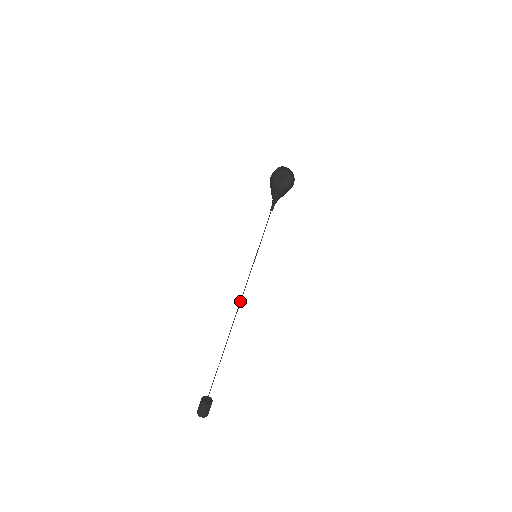
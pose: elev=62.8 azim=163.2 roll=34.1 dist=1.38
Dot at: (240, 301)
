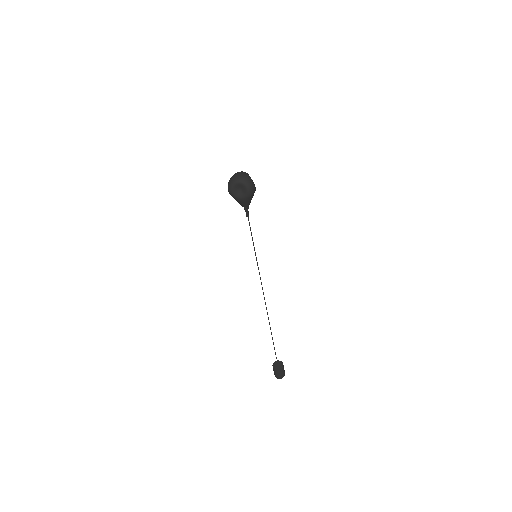
Dot at: (263, 293)
